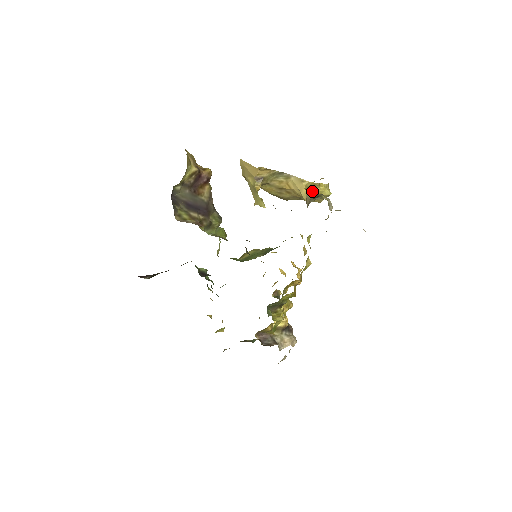
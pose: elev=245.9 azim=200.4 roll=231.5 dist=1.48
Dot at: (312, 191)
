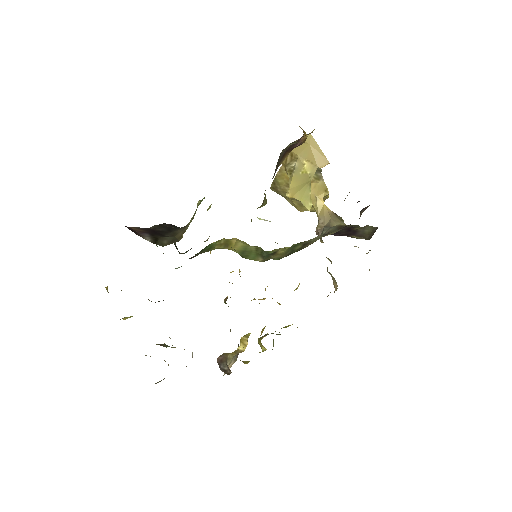
Dot at: occluded
